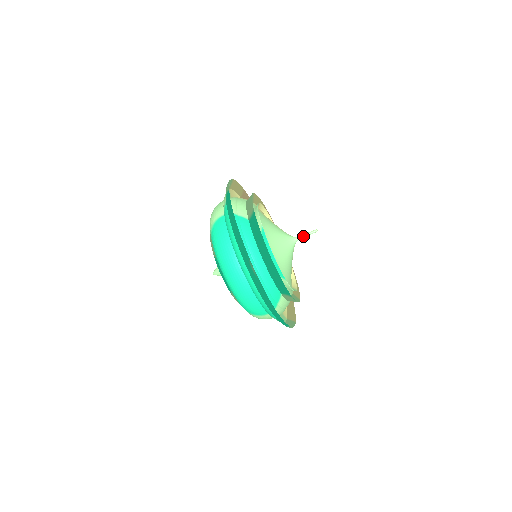
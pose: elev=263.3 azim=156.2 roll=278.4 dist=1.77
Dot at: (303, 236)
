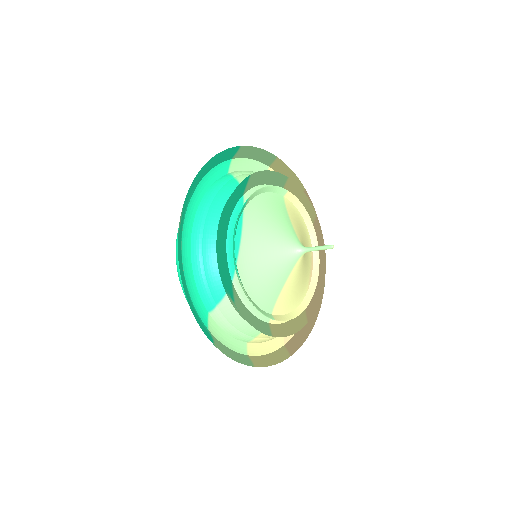
Dot at: (313, 248)
